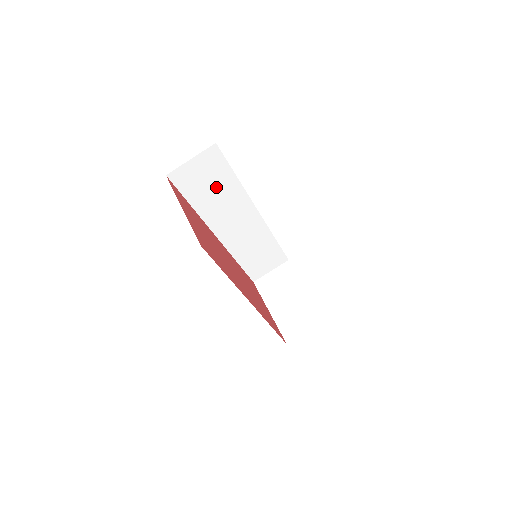
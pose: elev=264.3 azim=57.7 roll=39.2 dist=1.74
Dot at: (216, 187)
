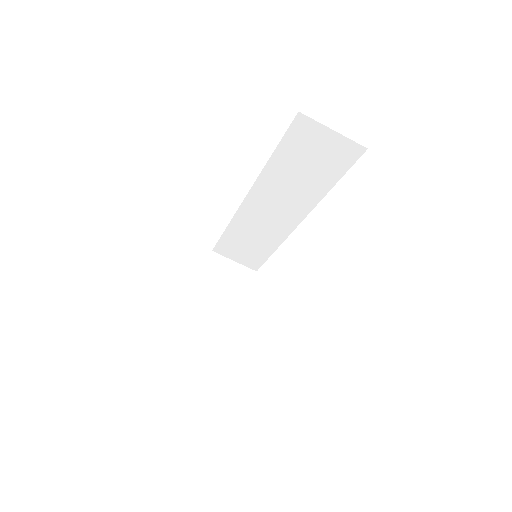
Dot at: (309, 171)
